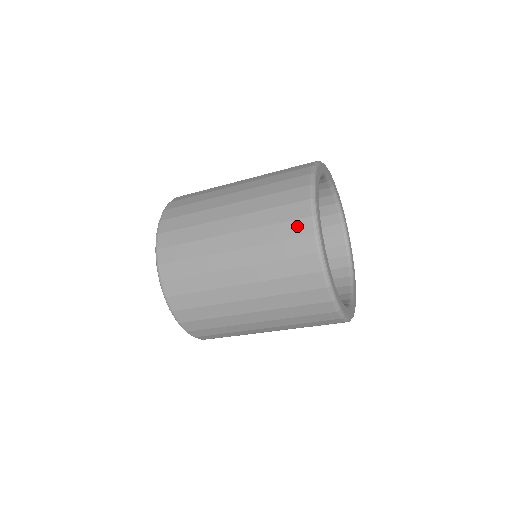
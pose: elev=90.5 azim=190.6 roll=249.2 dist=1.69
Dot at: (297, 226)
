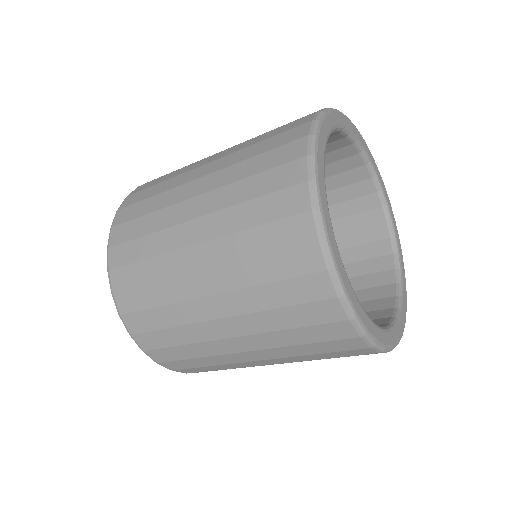
Dot at: (285, 151)
